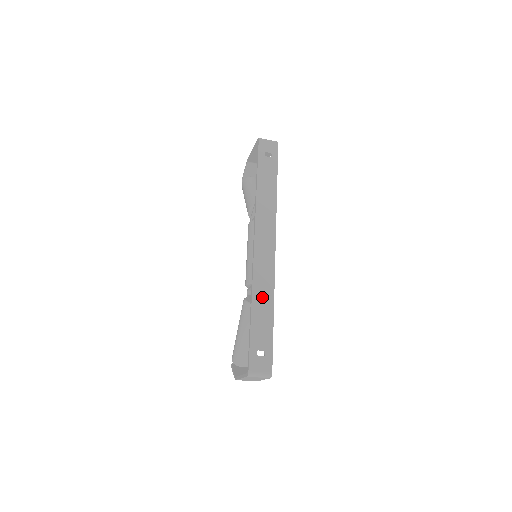
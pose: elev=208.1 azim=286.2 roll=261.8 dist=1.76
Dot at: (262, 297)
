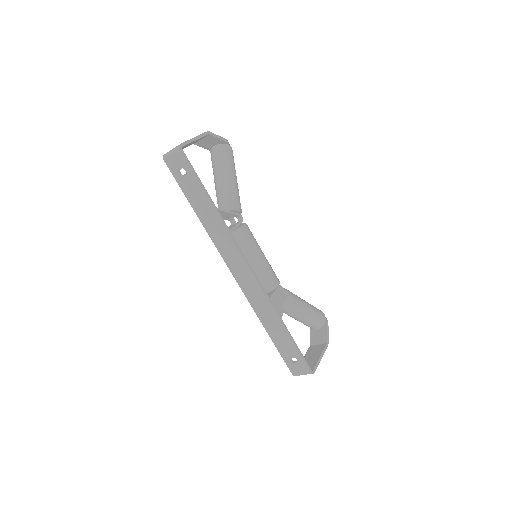
Dot at: (267, 318)
